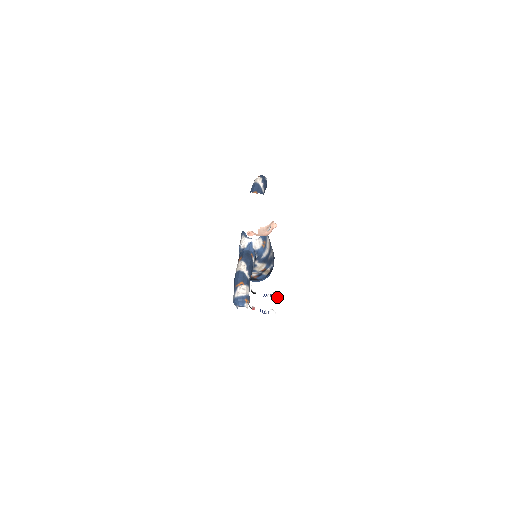
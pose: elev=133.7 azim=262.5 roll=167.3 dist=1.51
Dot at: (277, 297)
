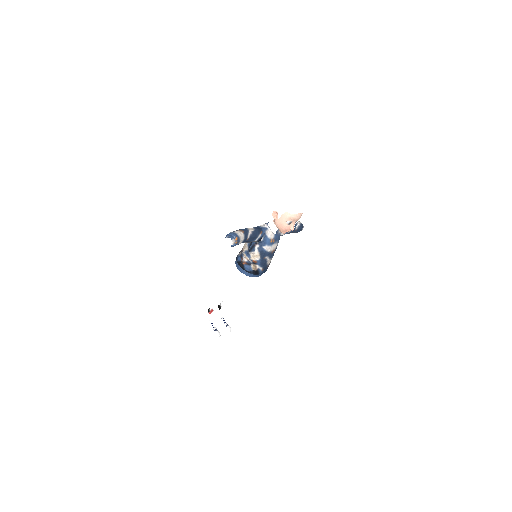
Dot at: (230, 331)
